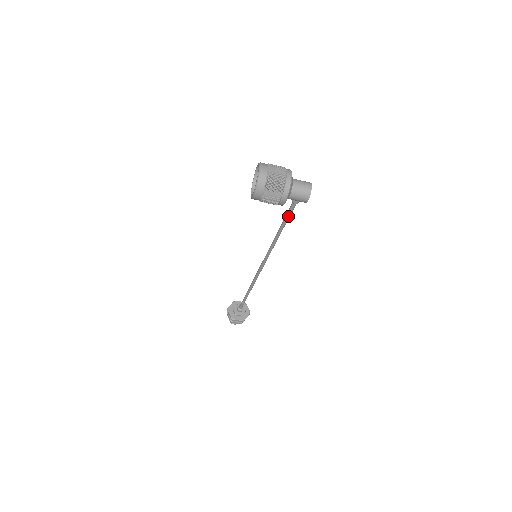
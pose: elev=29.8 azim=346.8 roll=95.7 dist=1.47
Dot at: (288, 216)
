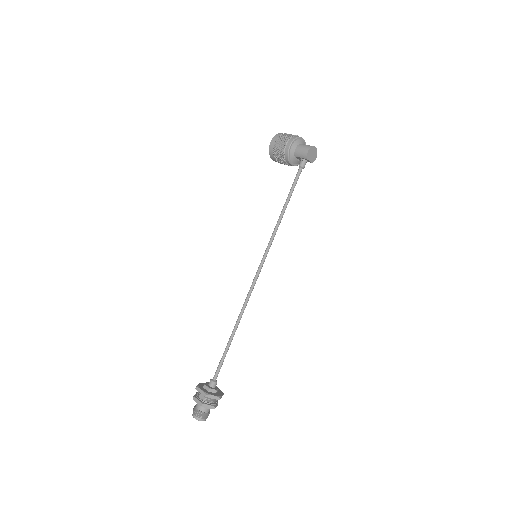
Dot at: (293, 185)
